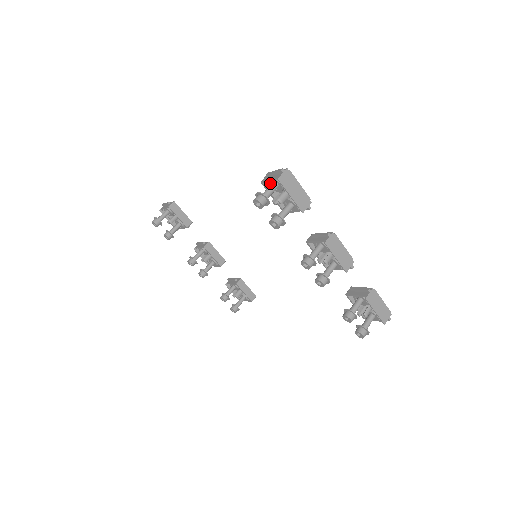
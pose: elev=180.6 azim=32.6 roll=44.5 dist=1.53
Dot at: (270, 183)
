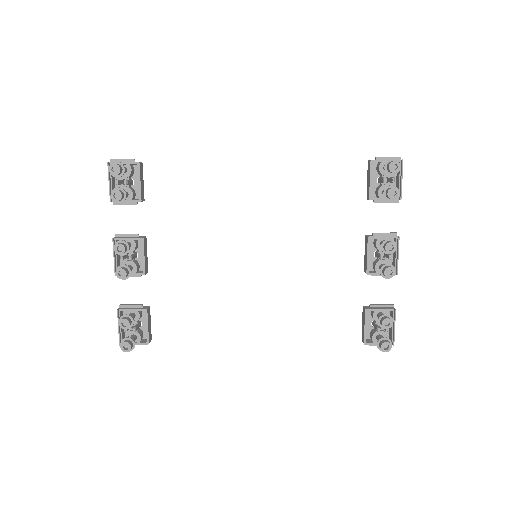
Dot at: (382, 164)
